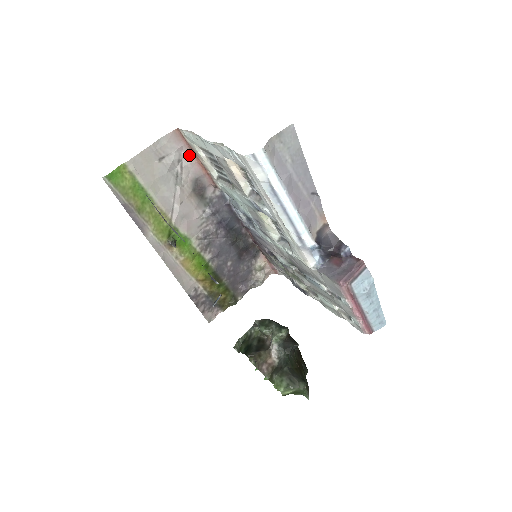
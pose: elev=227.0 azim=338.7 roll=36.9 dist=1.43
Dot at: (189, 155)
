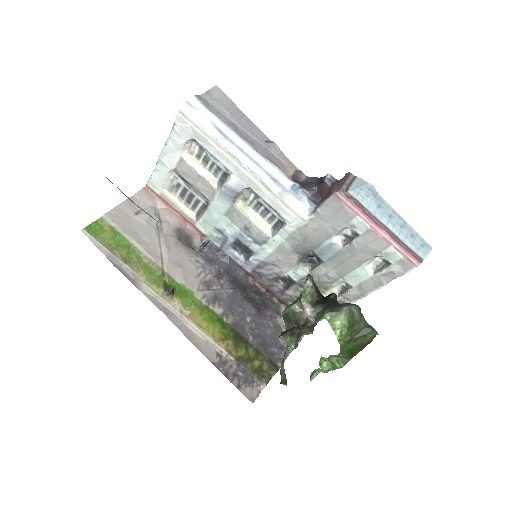
Dot at: (164, 209)
